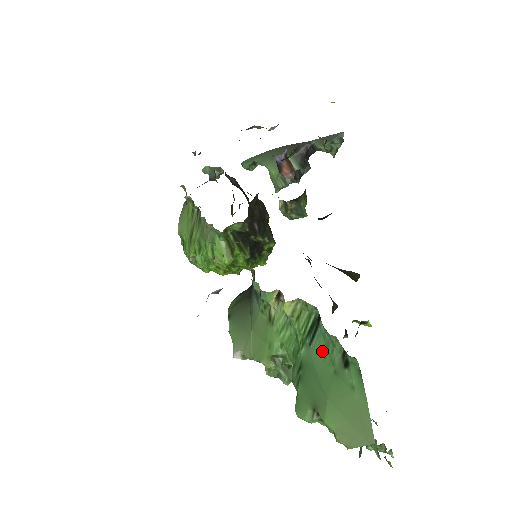
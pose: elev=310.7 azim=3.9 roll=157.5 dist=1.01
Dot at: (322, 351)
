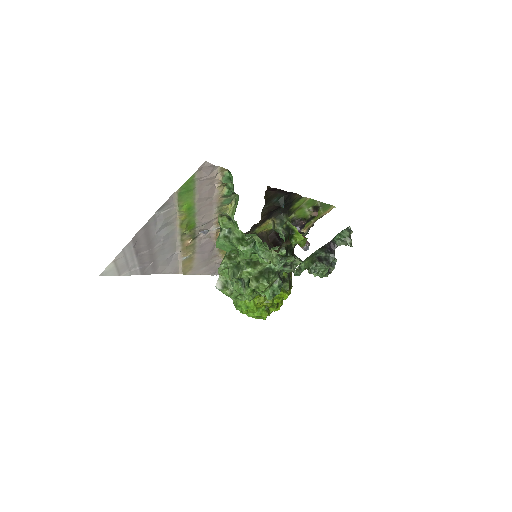
Dot at: occluded
